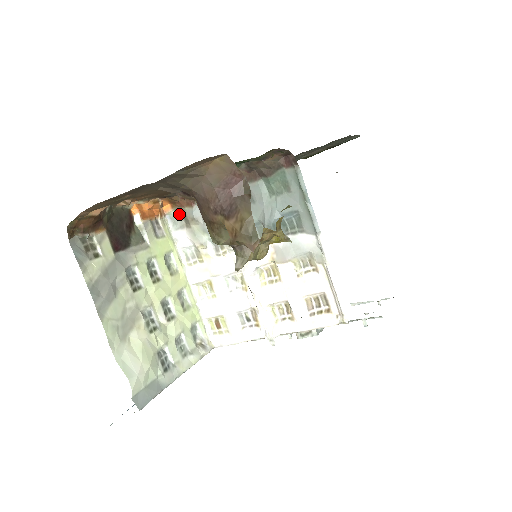
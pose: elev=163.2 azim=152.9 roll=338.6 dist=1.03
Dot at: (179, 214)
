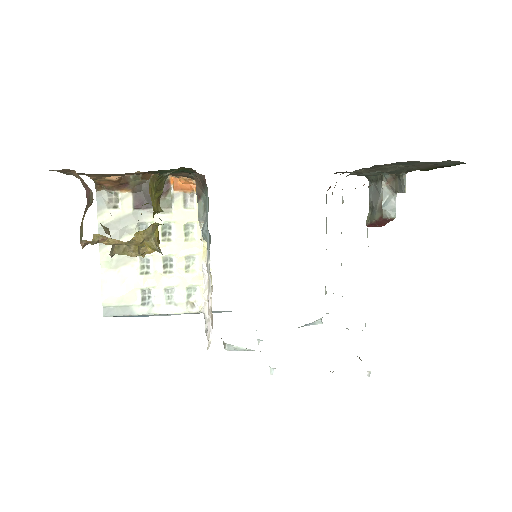
Dot at: occluded
